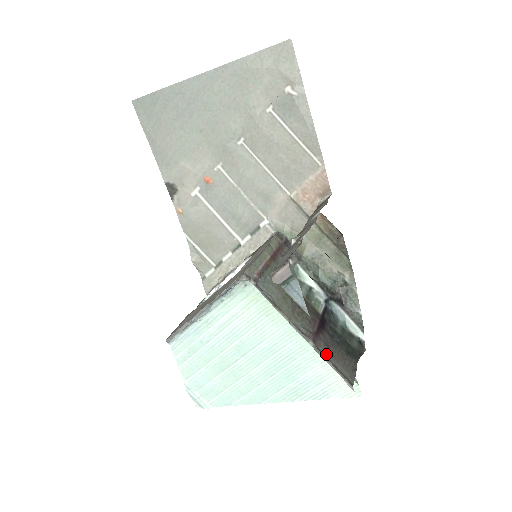
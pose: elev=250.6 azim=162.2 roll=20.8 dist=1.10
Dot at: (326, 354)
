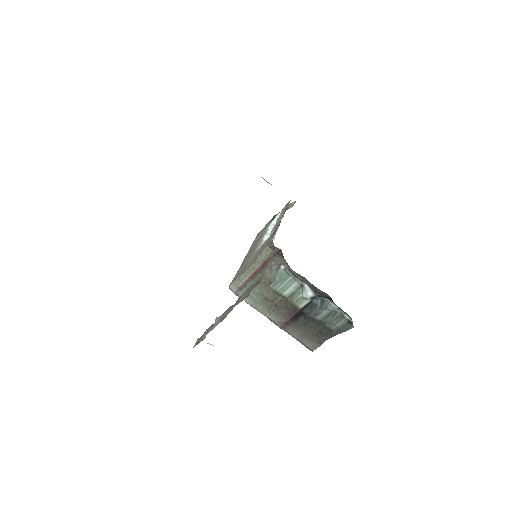
Dot at: (292, 334)
